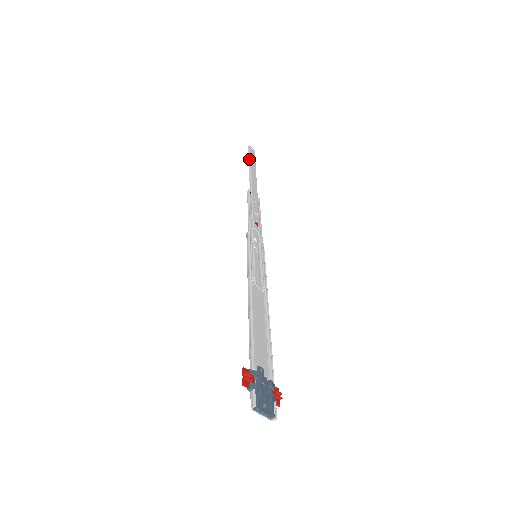
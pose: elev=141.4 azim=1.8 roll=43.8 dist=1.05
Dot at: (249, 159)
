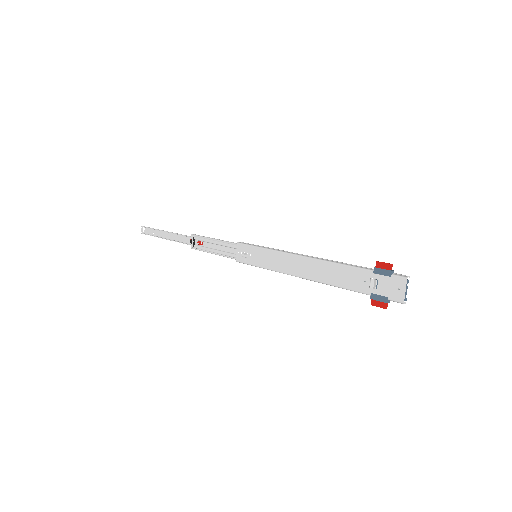
Dot at: (157, 229)
